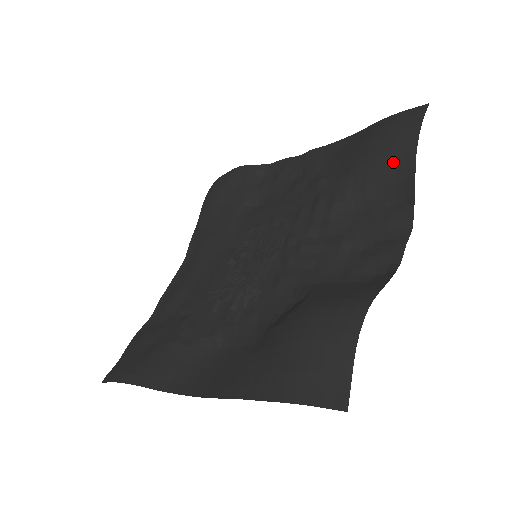
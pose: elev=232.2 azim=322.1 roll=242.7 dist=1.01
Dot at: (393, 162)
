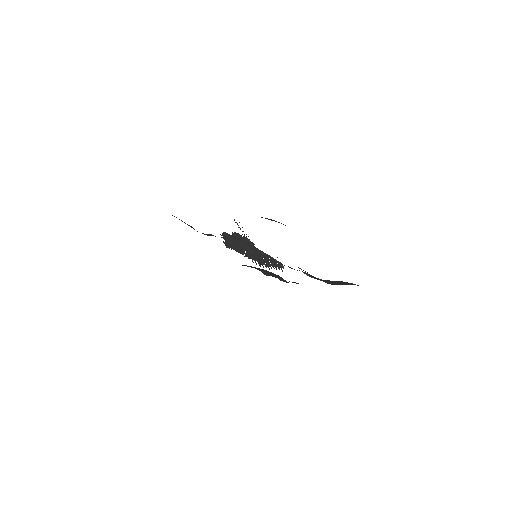
Dot at: (348, 283)
